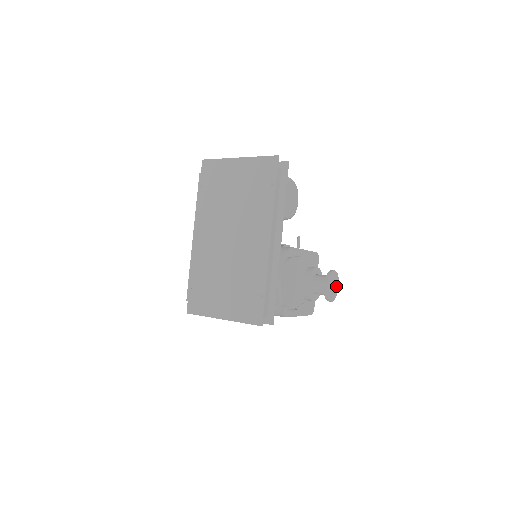
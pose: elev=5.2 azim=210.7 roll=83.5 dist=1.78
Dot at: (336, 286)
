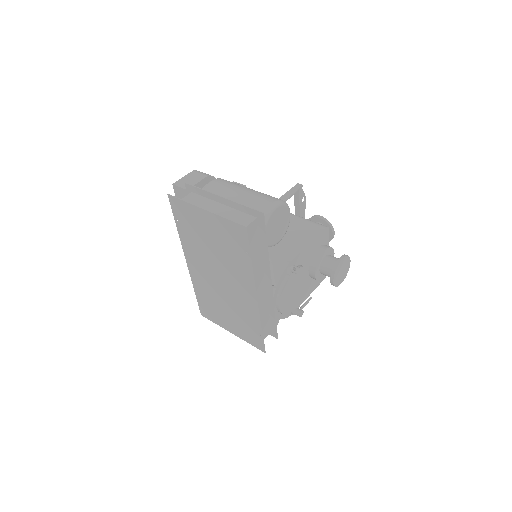
Dot at: (347, 265)
